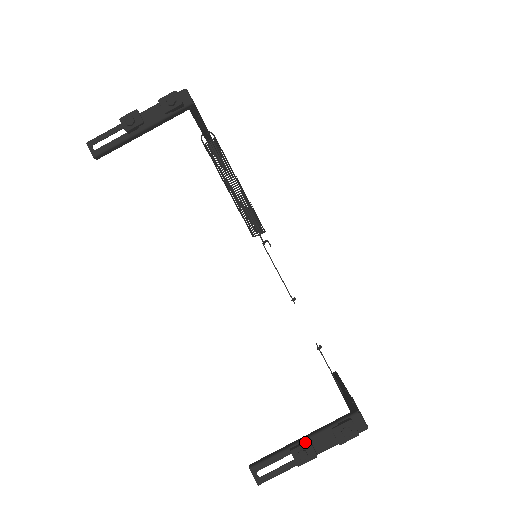
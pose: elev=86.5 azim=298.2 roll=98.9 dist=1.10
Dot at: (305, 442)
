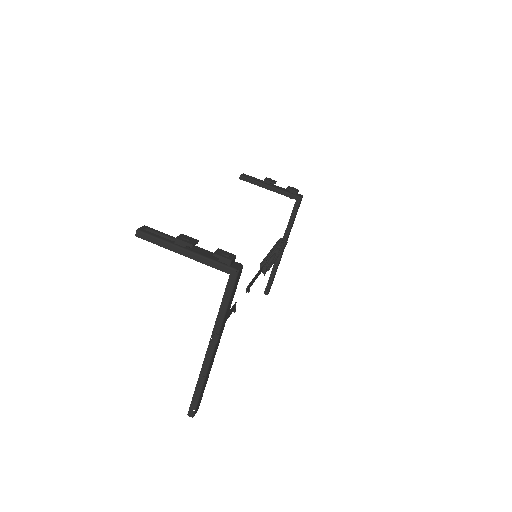
Dot at: (195, 240)
